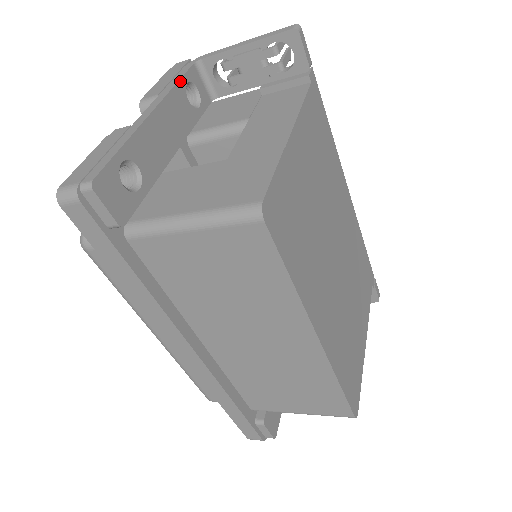
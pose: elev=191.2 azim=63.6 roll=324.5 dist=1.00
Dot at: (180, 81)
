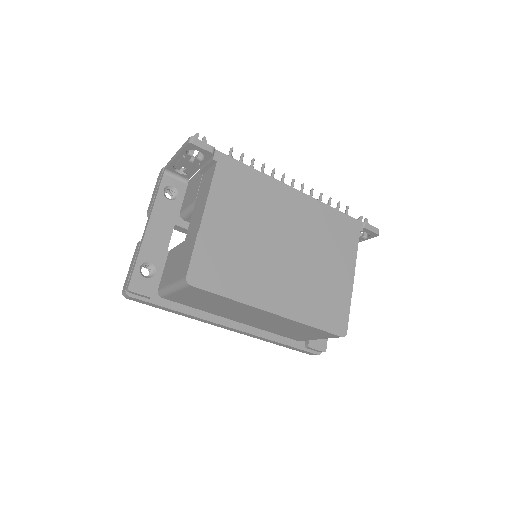
Dot at: (158, 194)
